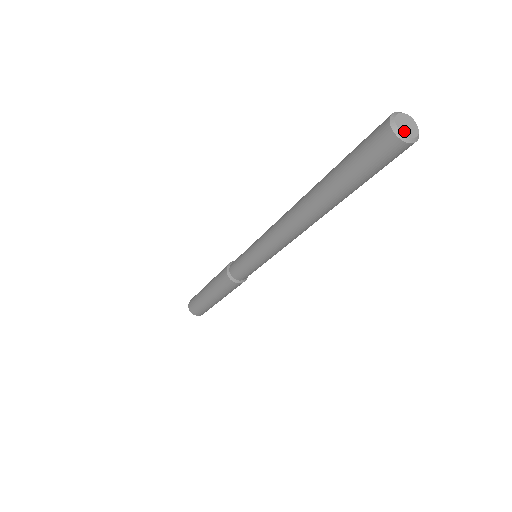
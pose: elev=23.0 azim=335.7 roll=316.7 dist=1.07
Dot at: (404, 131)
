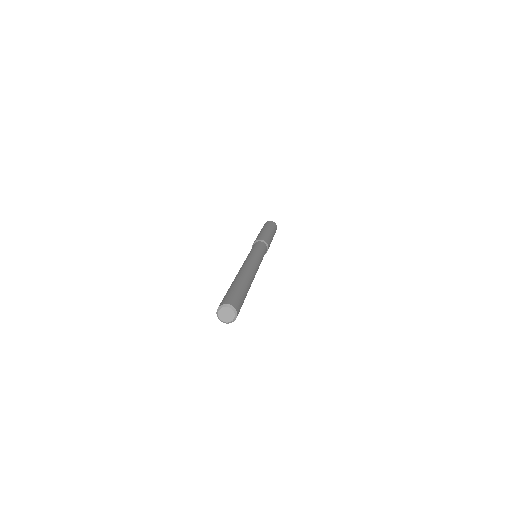
Dot at: (221, 316)
